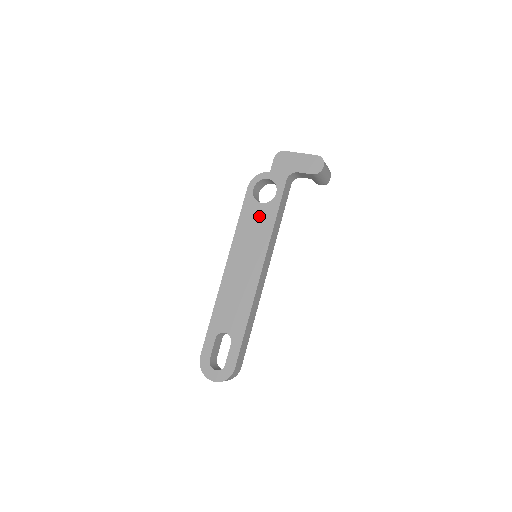
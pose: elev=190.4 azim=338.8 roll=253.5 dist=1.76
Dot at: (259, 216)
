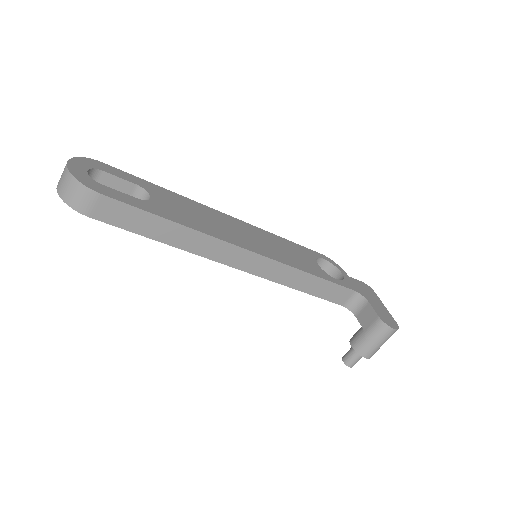
Dot at: (305, 259)
